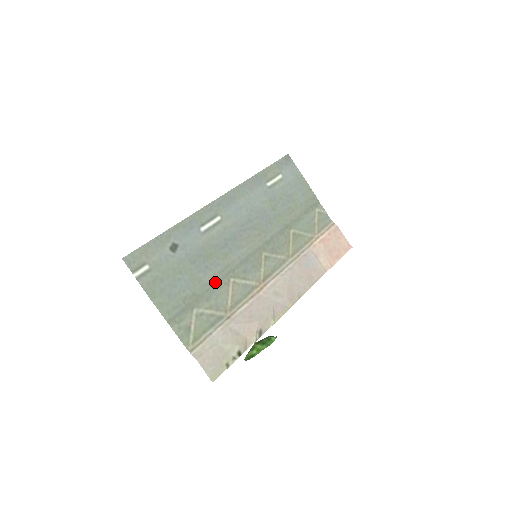
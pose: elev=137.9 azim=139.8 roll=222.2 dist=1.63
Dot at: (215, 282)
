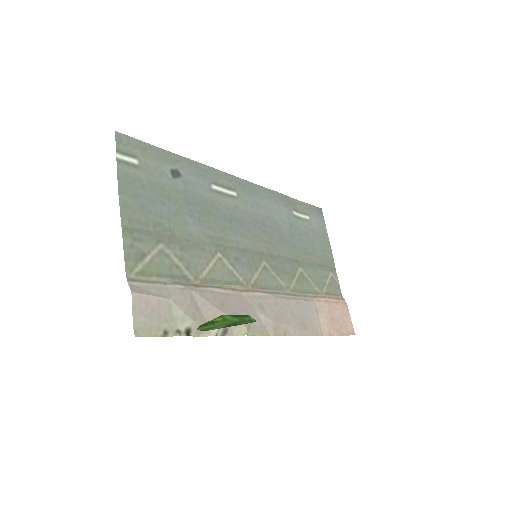
Dot at: (200, 240)
